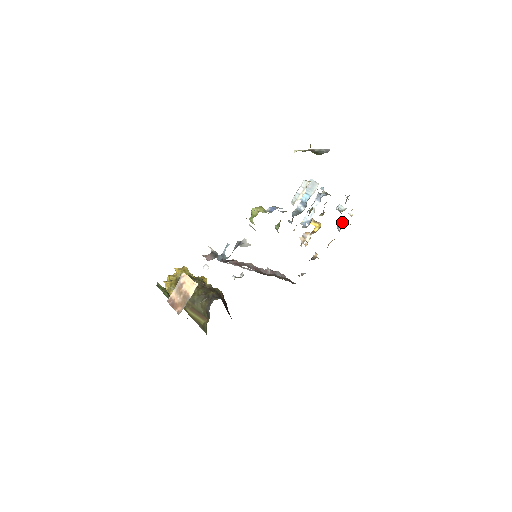
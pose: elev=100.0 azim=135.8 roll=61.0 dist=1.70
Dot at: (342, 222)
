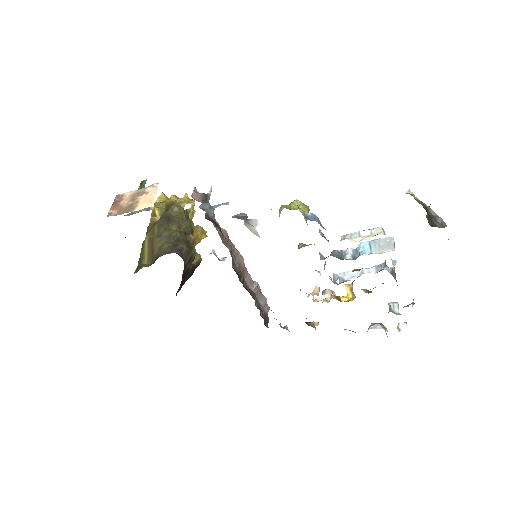
Dot at: (381, 324)
